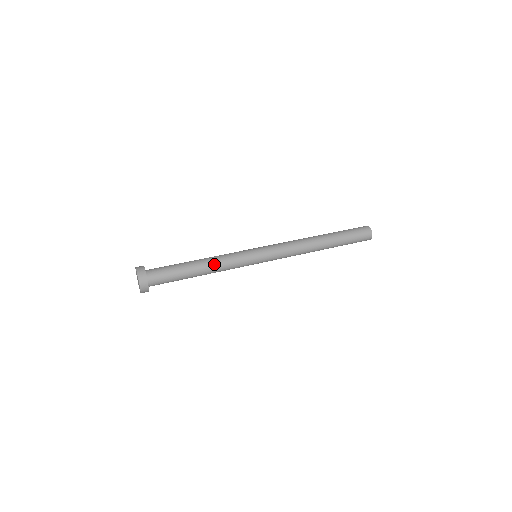
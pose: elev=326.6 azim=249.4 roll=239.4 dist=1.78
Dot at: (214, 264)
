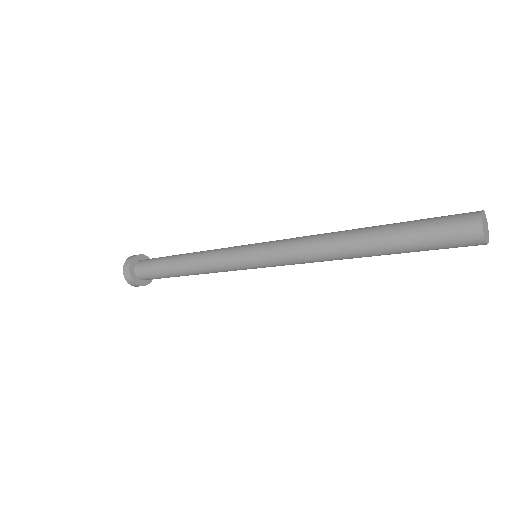
Dot at: (196, 259)
